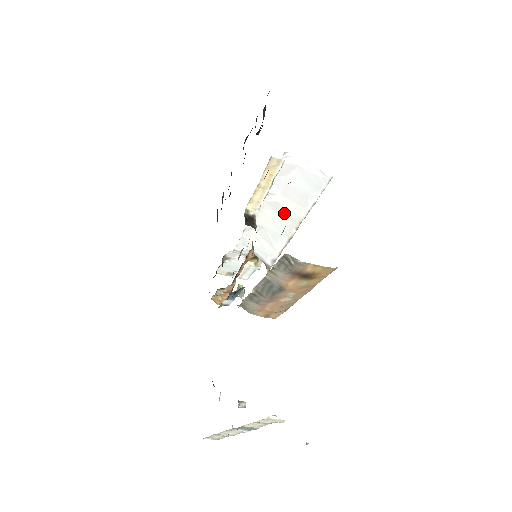
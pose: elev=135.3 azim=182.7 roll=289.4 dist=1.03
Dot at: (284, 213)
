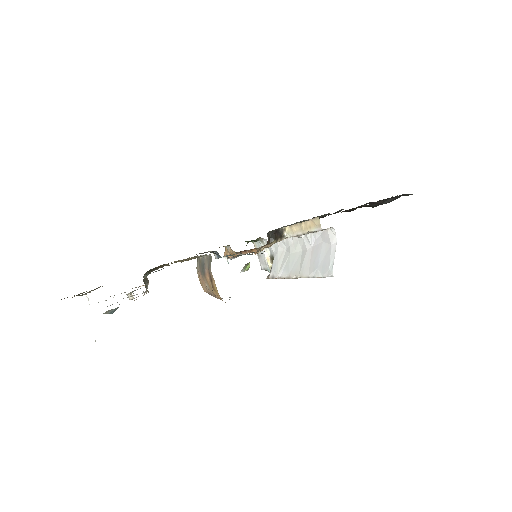
Dot at: (302, 260)
